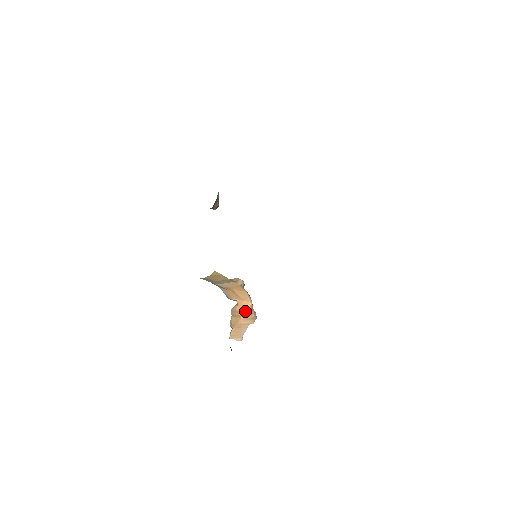
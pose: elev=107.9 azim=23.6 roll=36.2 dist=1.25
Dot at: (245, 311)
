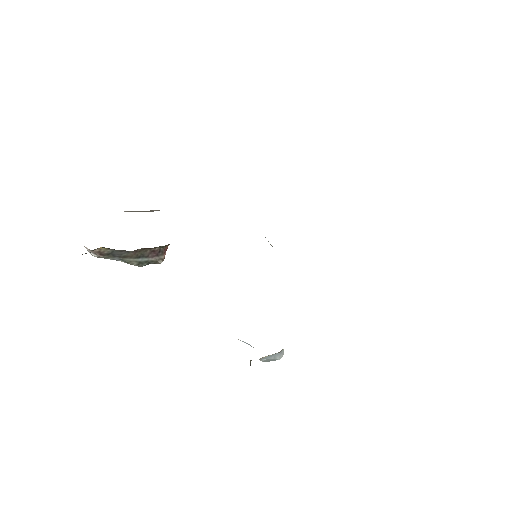
Dot at: occluded
